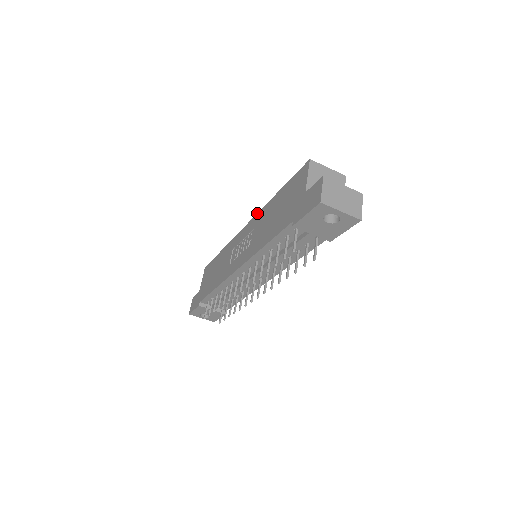
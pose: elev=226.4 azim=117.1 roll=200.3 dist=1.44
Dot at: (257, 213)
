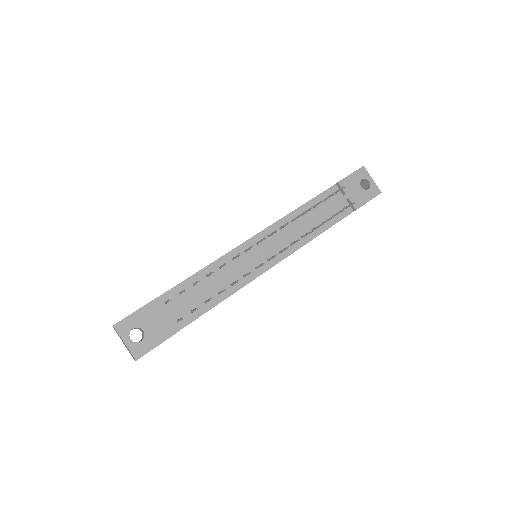
Dot at: occluded
